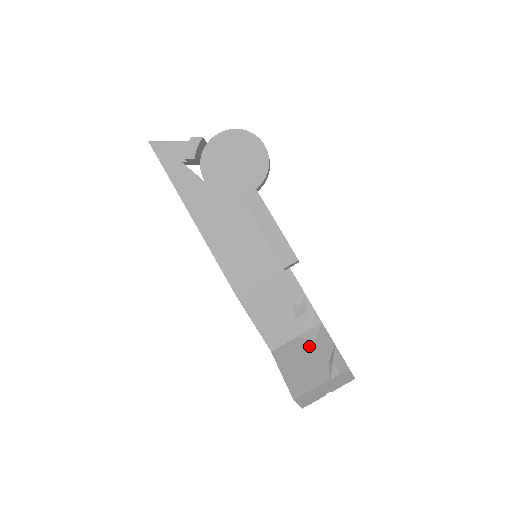
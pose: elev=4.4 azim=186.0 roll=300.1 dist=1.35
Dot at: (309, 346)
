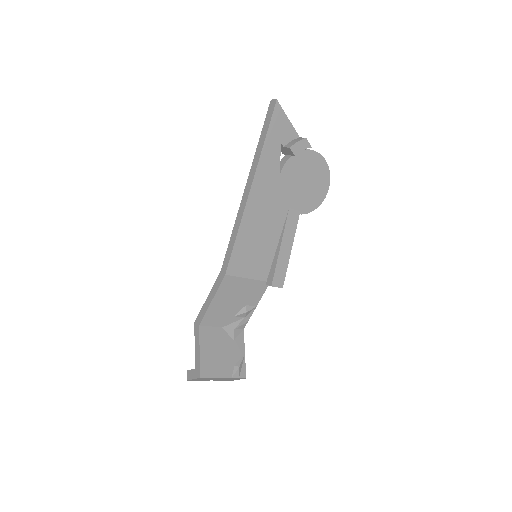
Dot at: (228, 342)
